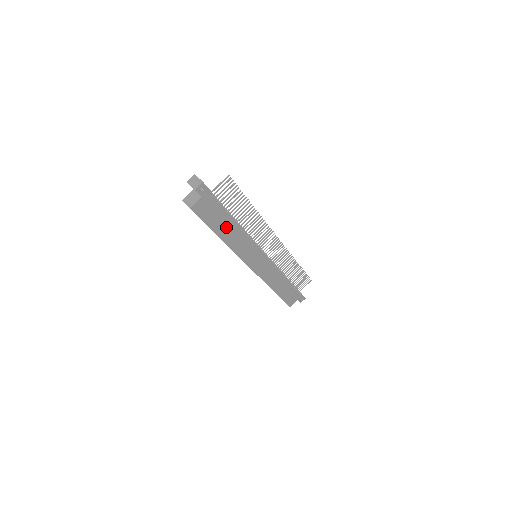
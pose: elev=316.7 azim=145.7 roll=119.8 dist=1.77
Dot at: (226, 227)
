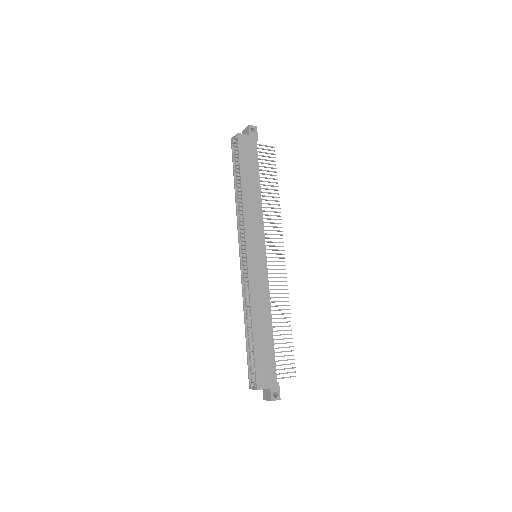
Dot at: (251, 181)
